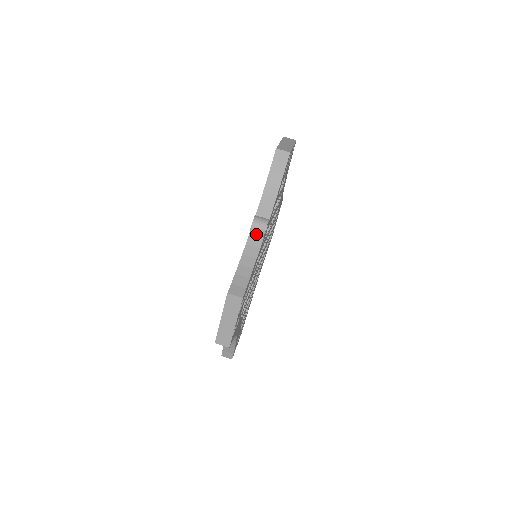
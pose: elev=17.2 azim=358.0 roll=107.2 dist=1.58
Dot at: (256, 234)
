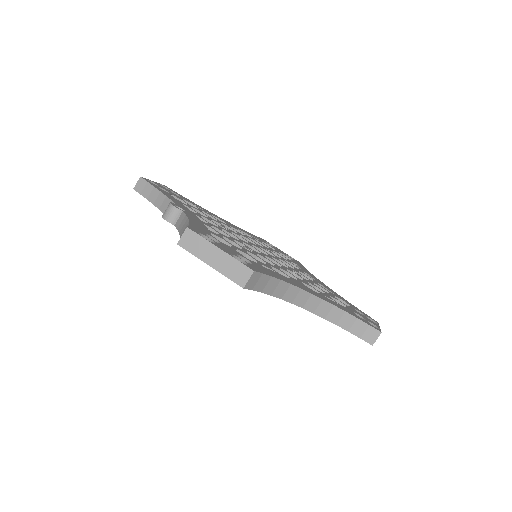
Dot at: (176, 218)
